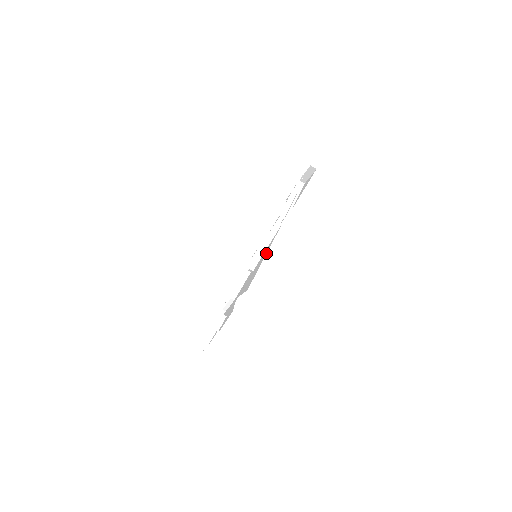
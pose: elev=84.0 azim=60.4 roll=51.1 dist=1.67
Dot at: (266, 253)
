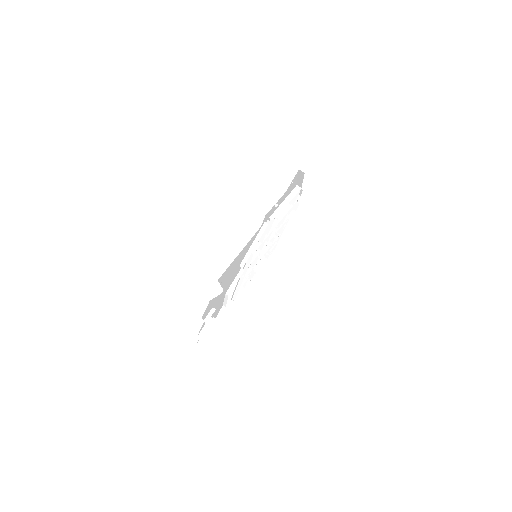
Dot at: occluded
